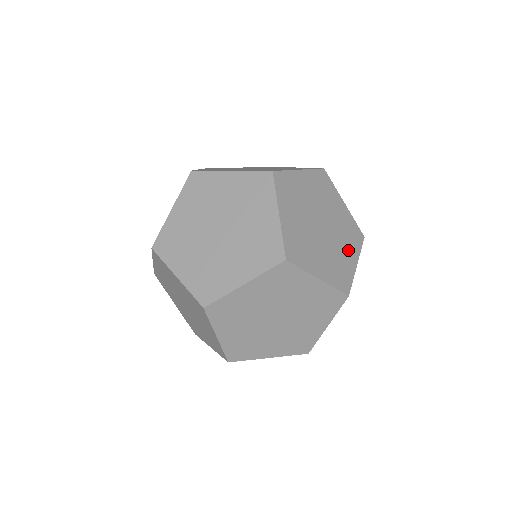
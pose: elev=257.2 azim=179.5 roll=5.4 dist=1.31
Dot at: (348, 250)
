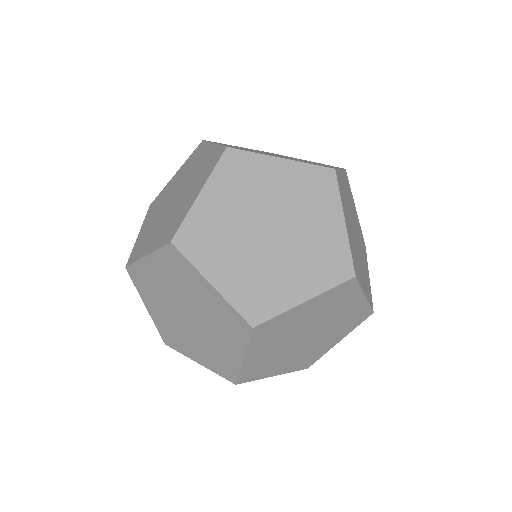
Dot at: (365, 261)
